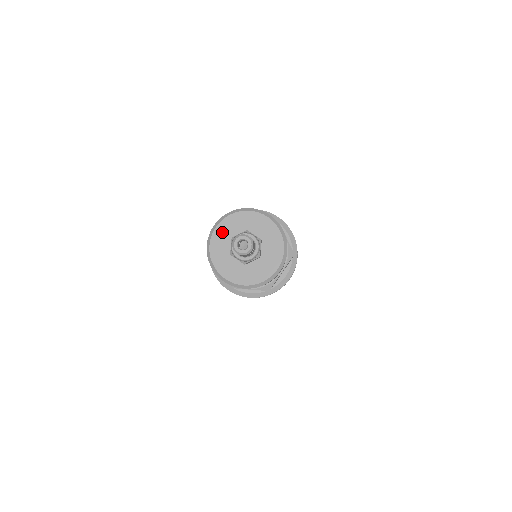
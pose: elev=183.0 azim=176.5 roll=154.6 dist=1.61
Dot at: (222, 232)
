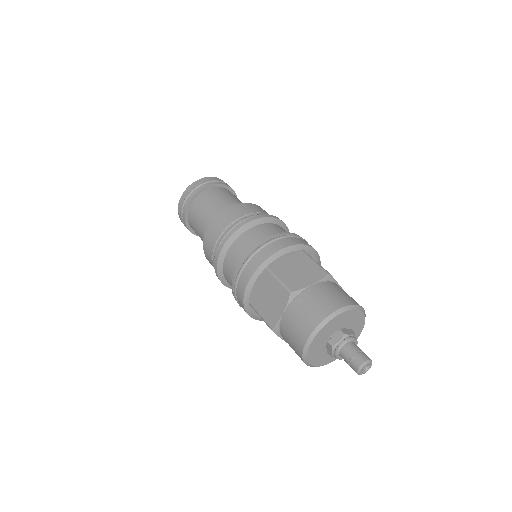
Dot at: (339, 320)
